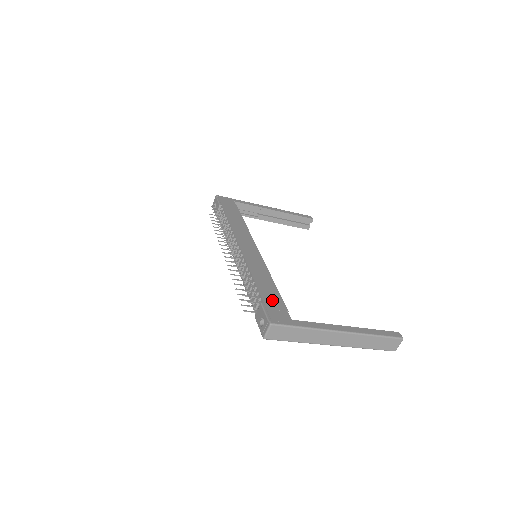
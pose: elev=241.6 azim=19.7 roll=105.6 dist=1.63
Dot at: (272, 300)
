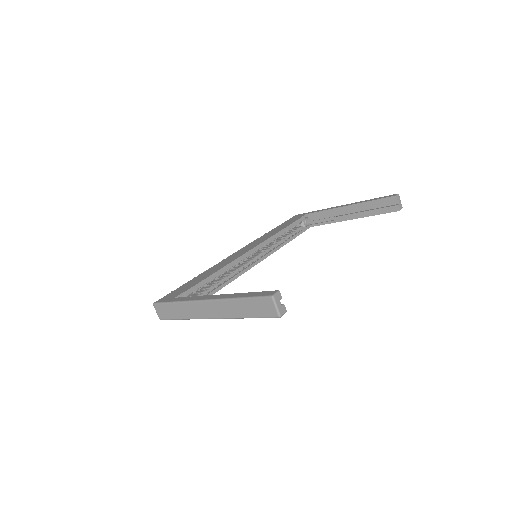
Dot at: (186, 286)
